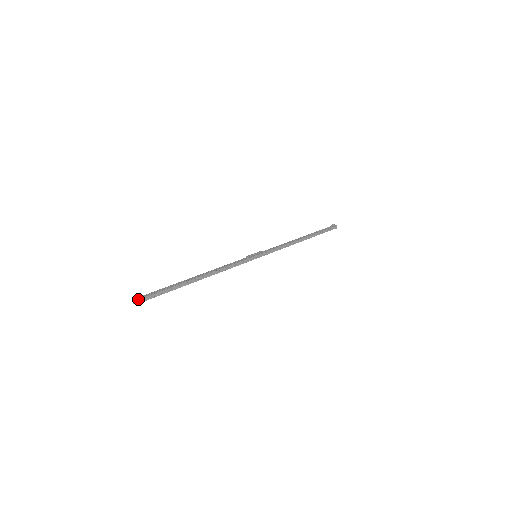
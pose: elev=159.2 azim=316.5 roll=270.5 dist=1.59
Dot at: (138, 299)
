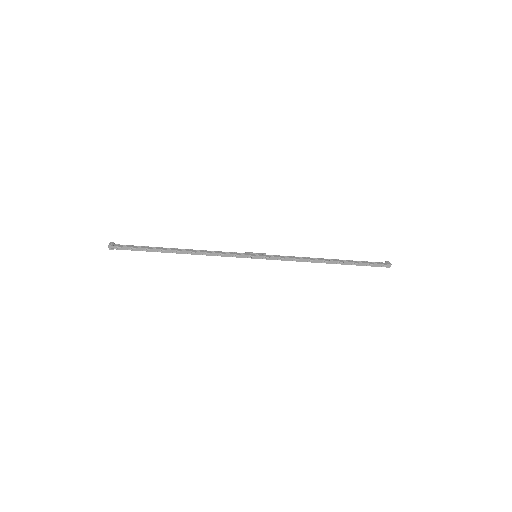
Dot at: (111, 245)
